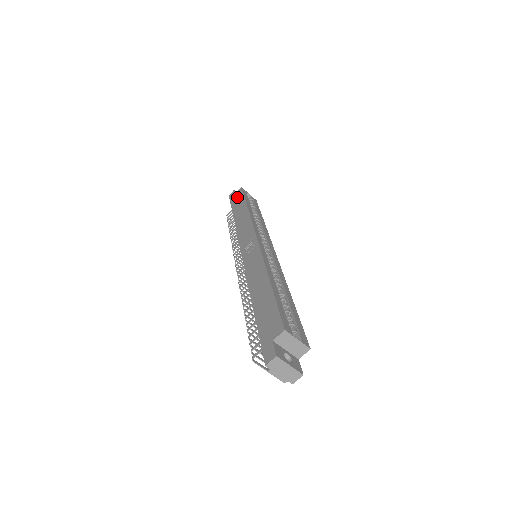
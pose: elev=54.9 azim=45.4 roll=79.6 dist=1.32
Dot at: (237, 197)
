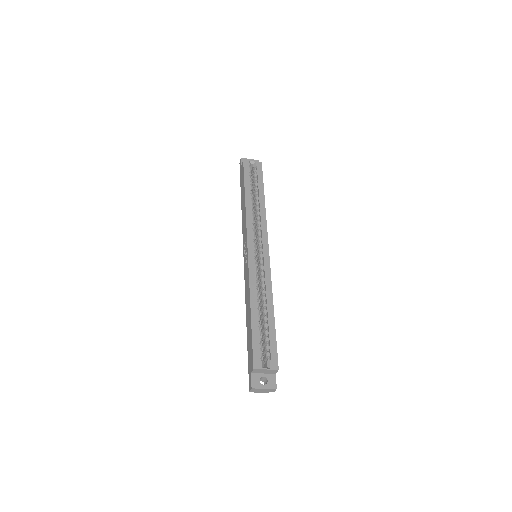
Dot at: (241, 173)
